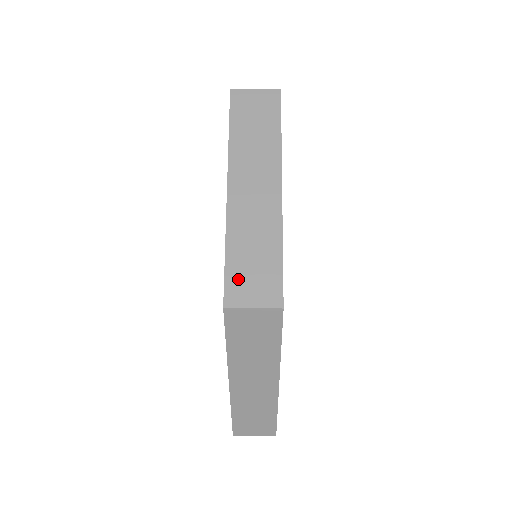
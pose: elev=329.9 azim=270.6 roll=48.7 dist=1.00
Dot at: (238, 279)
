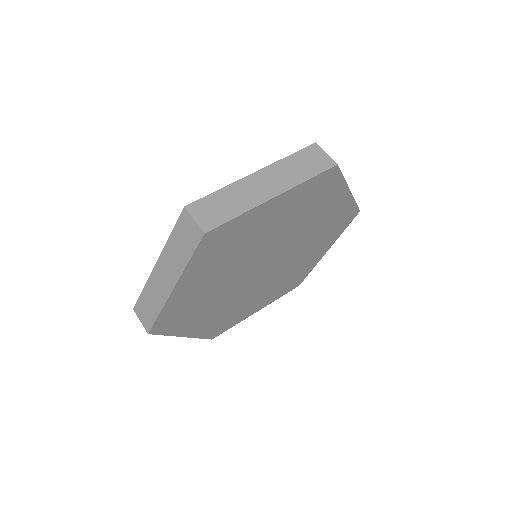
Dot at: (141, 305)
